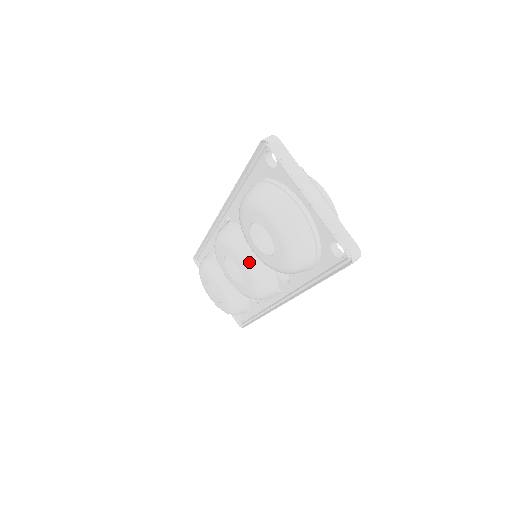
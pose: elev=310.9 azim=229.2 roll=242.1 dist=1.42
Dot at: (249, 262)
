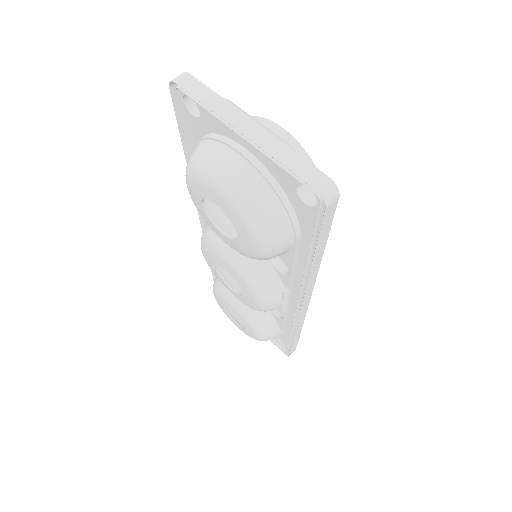
Dot at: (234, 261)
